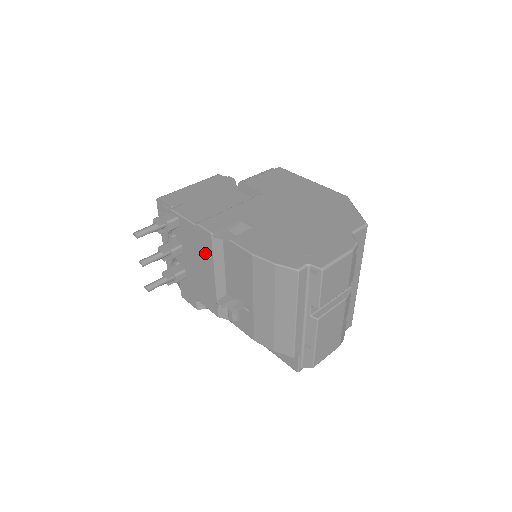
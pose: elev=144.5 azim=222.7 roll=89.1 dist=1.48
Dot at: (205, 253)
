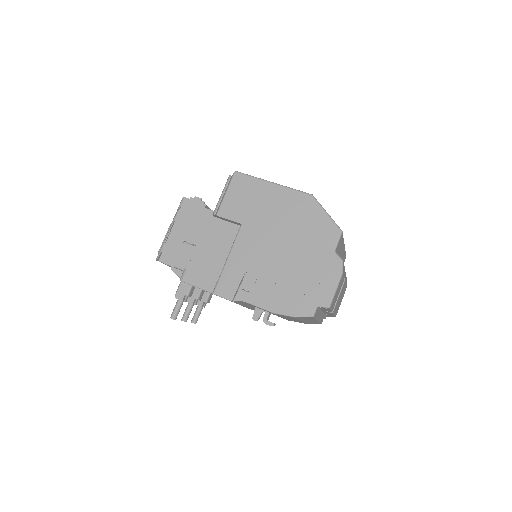
Dot at: occluded
